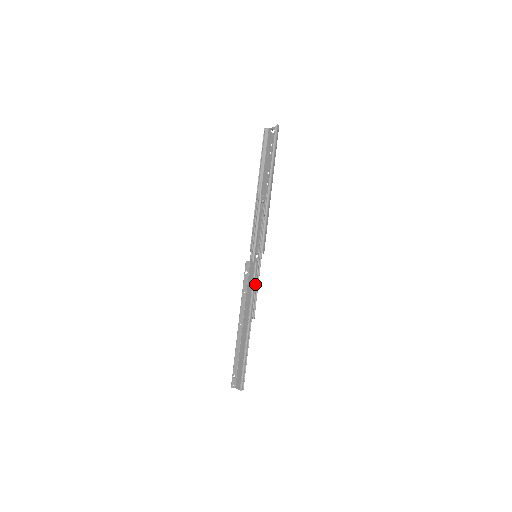
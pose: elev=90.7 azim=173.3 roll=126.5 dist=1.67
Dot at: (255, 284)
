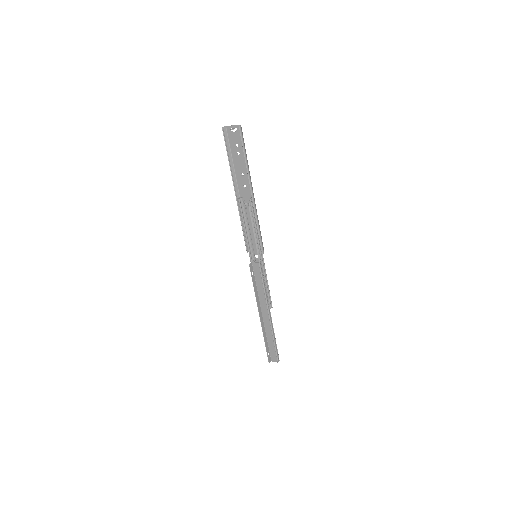
Dot at: (265, 281)
